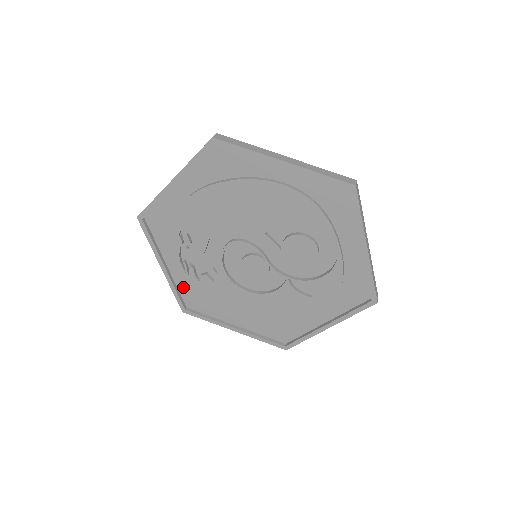
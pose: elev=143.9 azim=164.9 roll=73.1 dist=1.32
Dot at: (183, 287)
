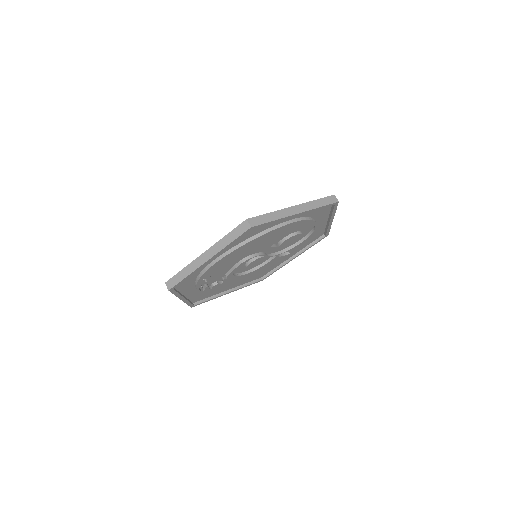
Dot at: (194, 297)
